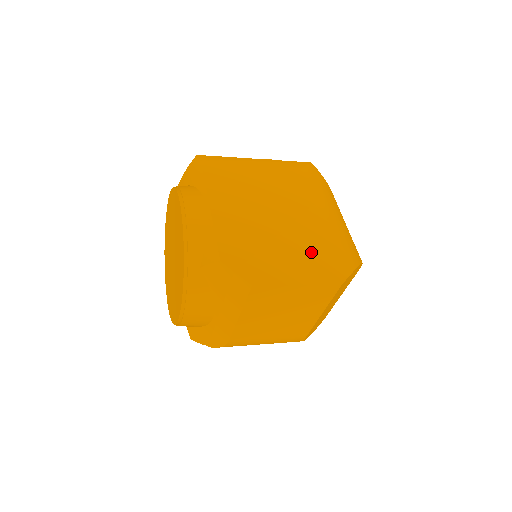
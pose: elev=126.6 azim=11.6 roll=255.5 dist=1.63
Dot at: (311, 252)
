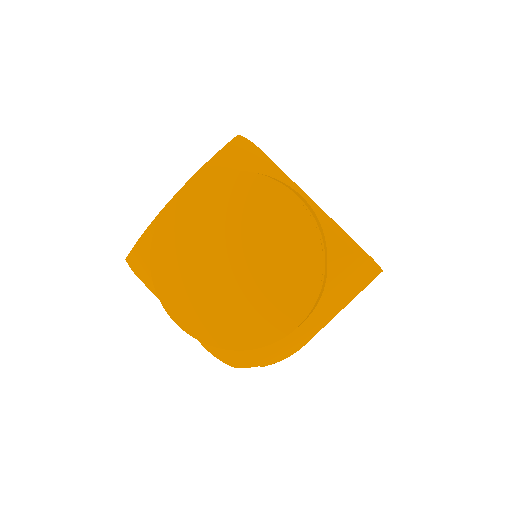
Dot at: occluded
